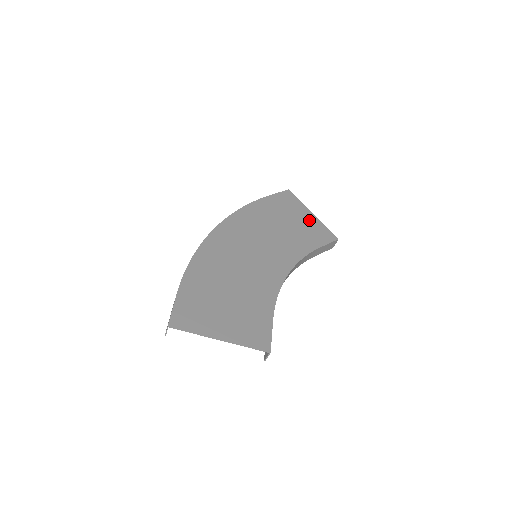
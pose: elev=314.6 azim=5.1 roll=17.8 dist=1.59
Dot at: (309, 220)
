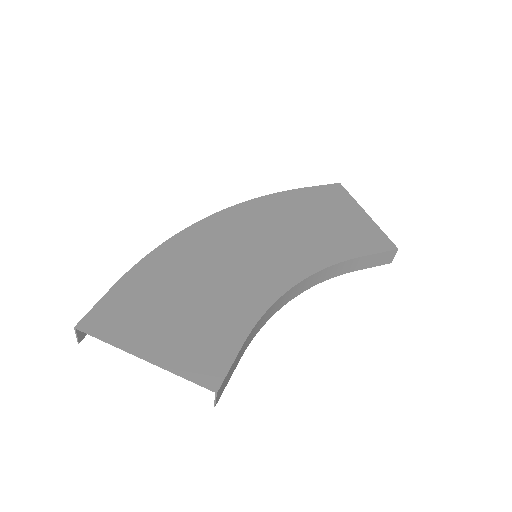
Dot at: (357, 221)
